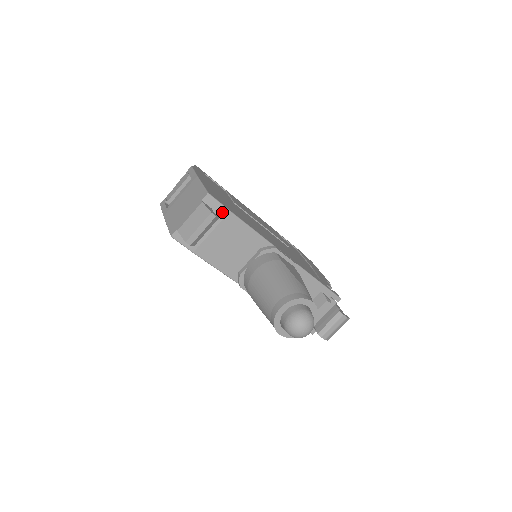
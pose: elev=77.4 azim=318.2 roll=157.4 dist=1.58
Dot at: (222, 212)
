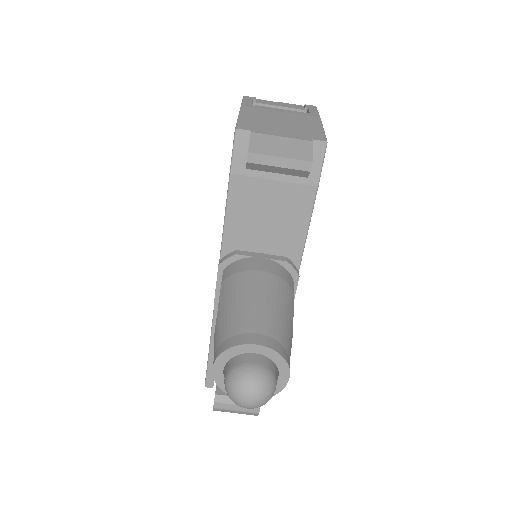
Dot at: (311, 177)
